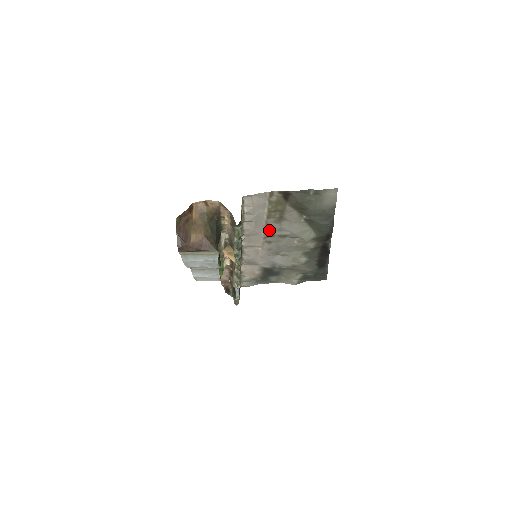
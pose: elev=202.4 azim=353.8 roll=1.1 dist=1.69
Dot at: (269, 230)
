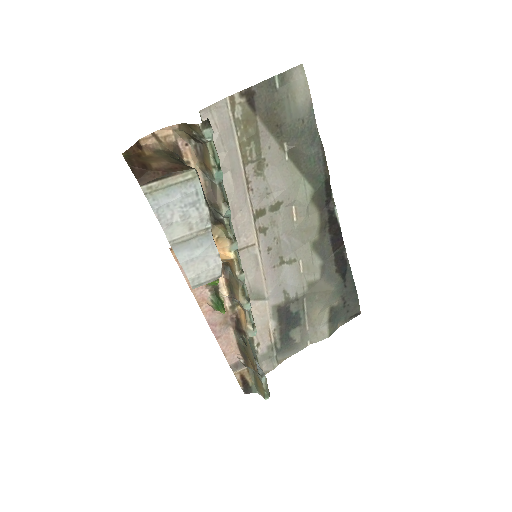
Dot at: (254, 197)
